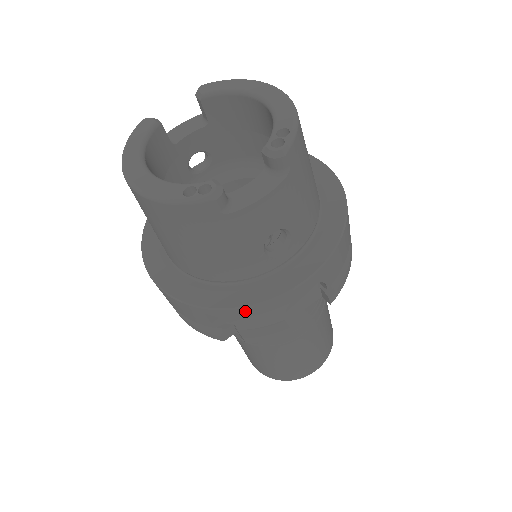
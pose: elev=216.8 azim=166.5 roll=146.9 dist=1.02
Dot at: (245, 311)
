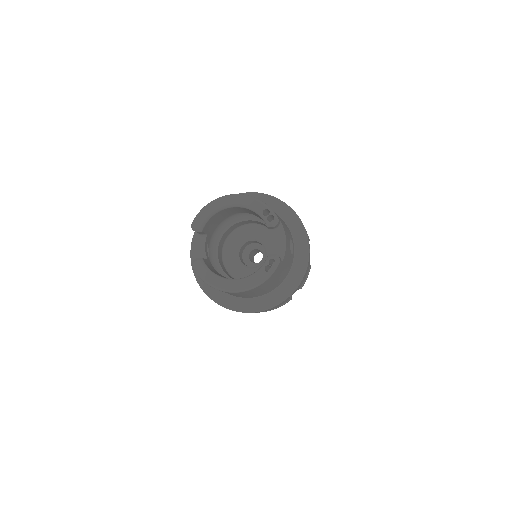
Dot at: (302, 280)
